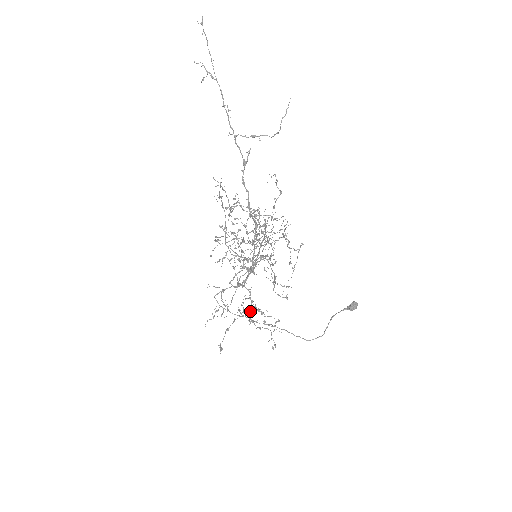
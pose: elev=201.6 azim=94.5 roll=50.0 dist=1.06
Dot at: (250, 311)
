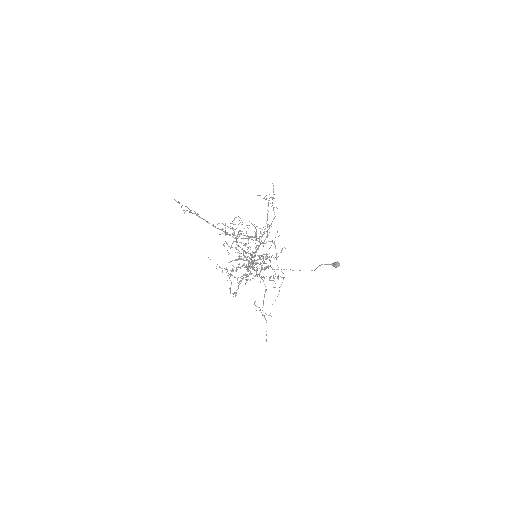
Dot at: occluded
